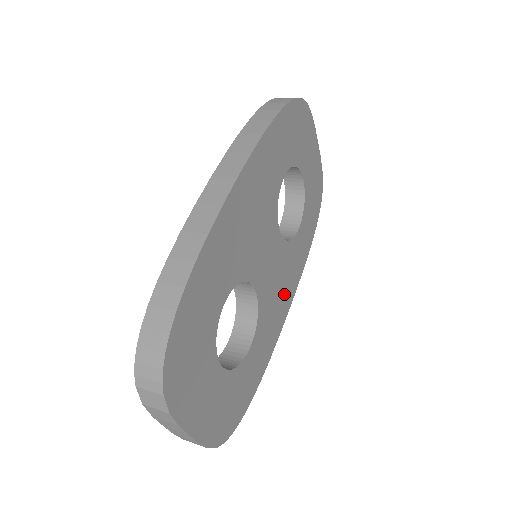
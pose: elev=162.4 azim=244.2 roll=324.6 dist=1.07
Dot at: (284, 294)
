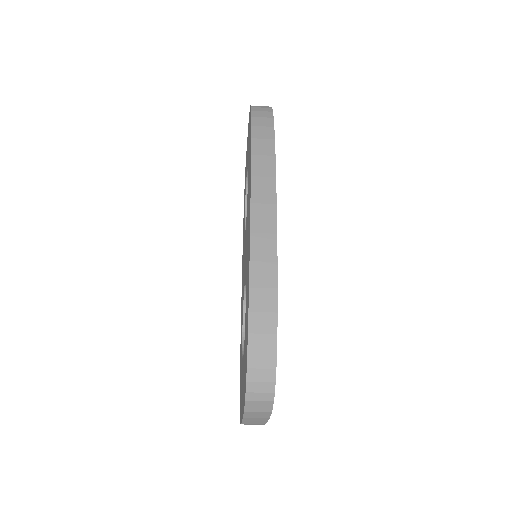
Dot at: occluded
